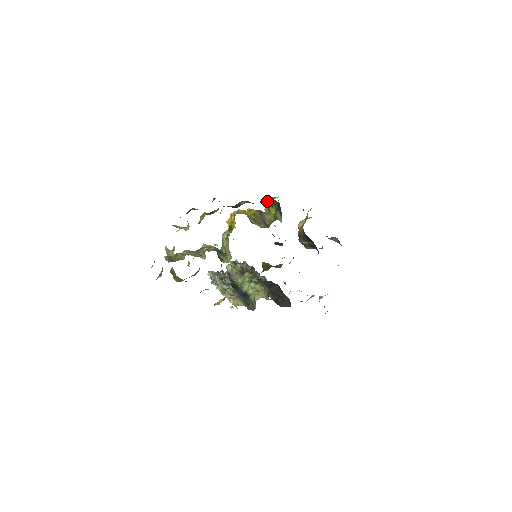
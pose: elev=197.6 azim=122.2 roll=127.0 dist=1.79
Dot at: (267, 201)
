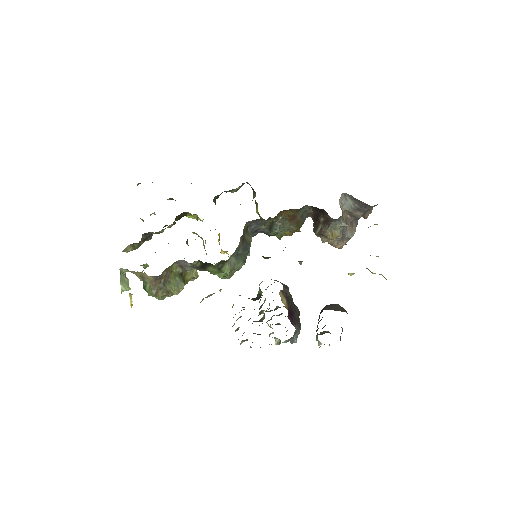
Dot at: occluded
